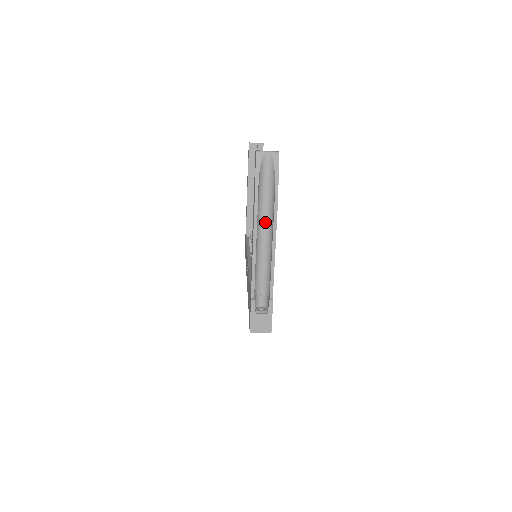
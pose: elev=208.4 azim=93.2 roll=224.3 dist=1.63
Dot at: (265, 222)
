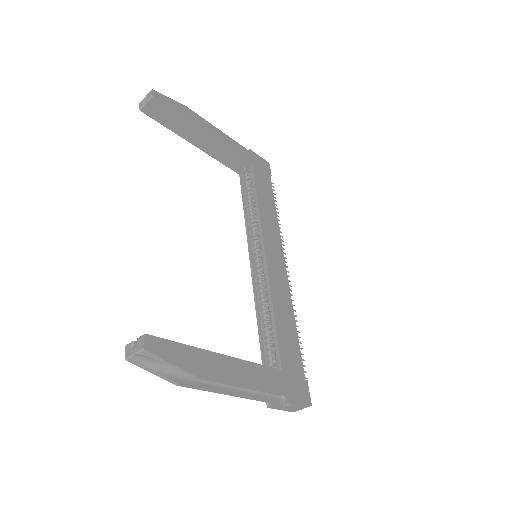
Dot at: occluded
